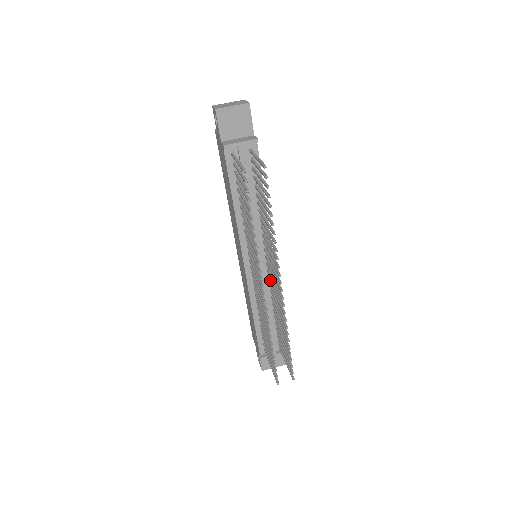
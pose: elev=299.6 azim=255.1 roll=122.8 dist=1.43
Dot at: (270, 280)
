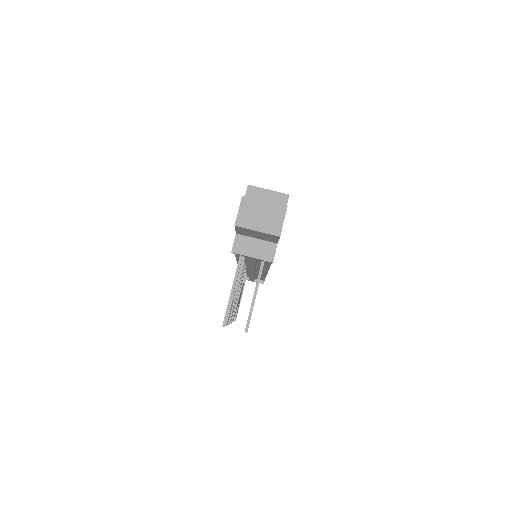
Dot at: occluded
